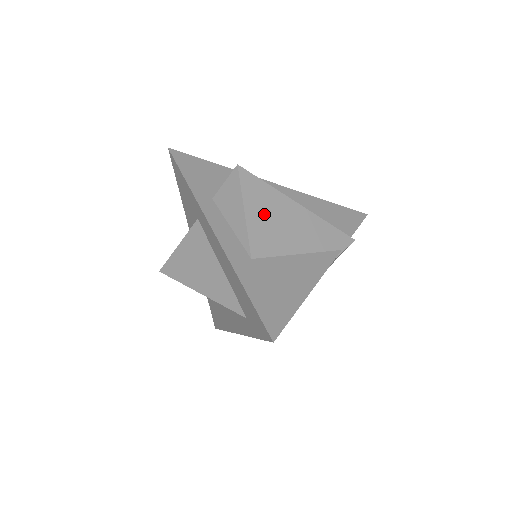
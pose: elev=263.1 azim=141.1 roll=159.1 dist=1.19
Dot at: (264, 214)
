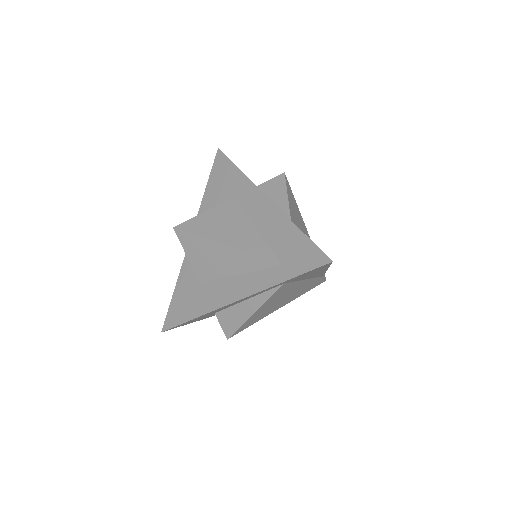
Dot at: (295, 211)
